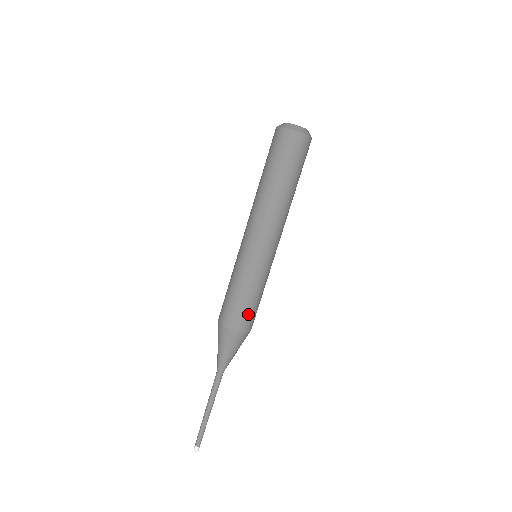
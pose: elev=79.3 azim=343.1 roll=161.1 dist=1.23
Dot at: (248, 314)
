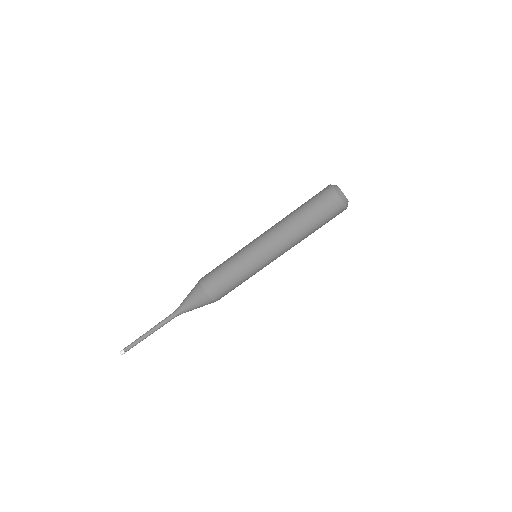
Dot at: (228, 292)
